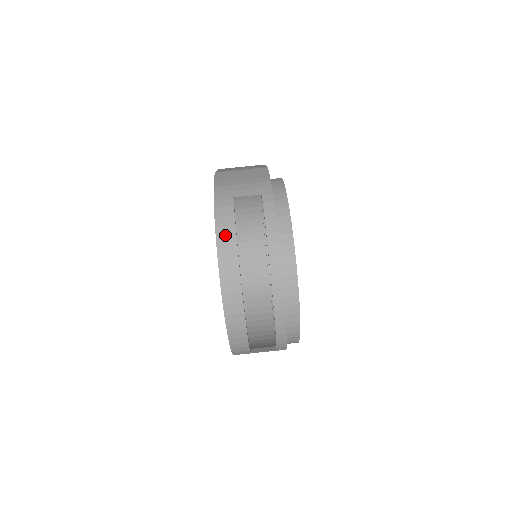
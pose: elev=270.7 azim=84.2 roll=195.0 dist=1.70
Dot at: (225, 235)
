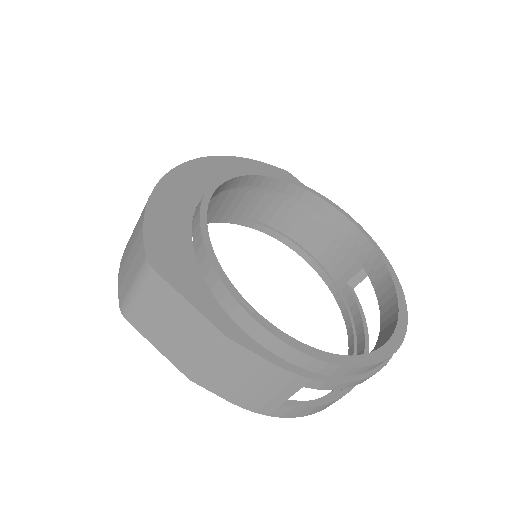
Dot at: occluded
